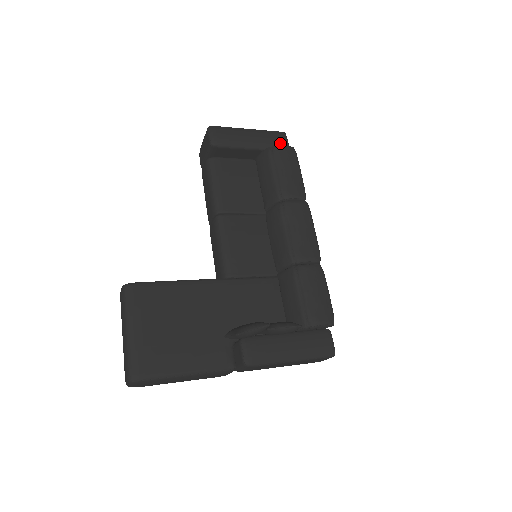
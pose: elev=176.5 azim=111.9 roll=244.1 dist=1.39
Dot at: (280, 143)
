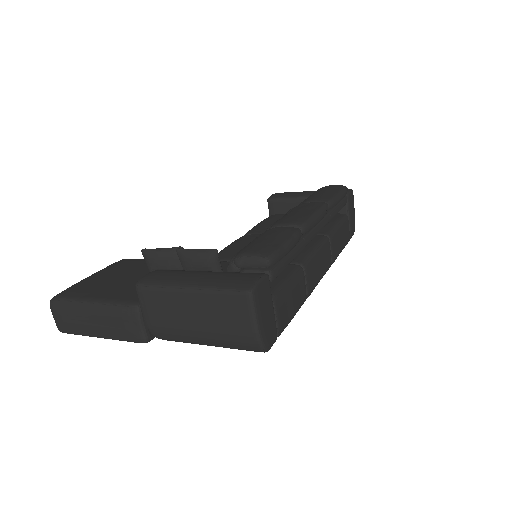
Dot at: occluded
